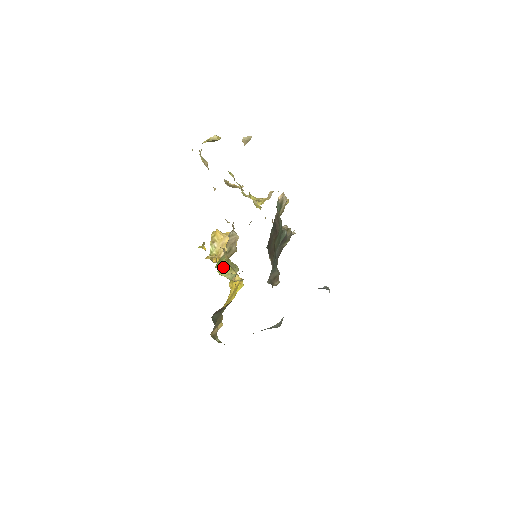
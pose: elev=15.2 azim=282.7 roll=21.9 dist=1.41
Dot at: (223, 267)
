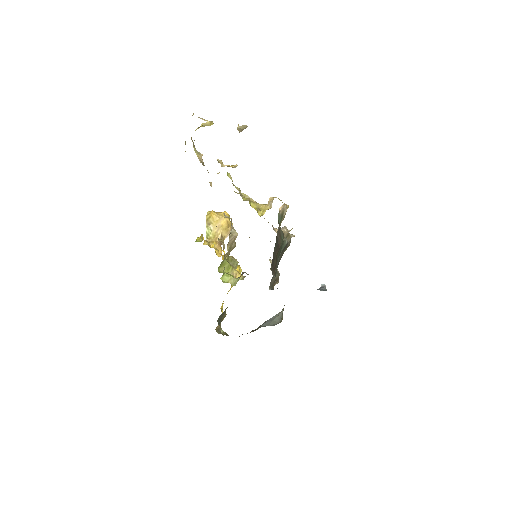
Dot at: (225, 269)
